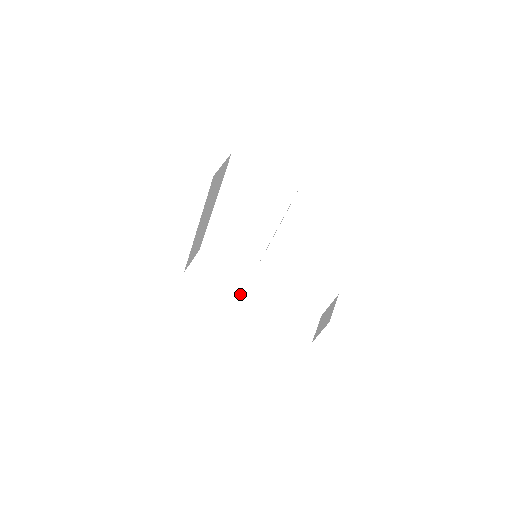
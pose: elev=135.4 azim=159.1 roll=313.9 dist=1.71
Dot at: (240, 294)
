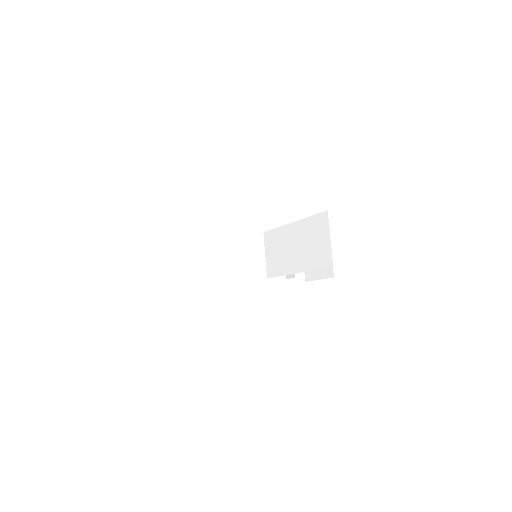
Dot at: (228, 274)
